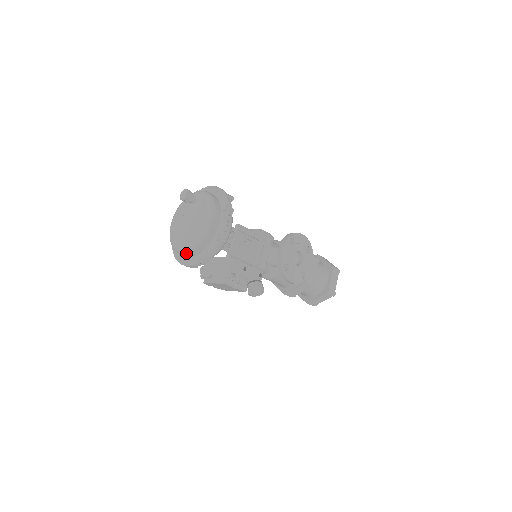
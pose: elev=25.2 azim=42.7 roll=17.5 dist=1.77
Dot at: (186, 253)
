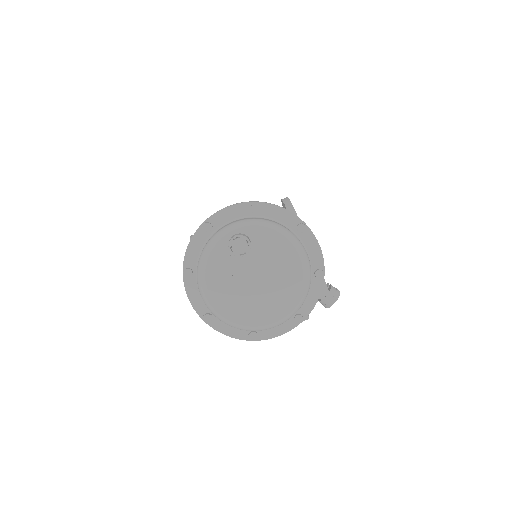
Dot at: occluded
